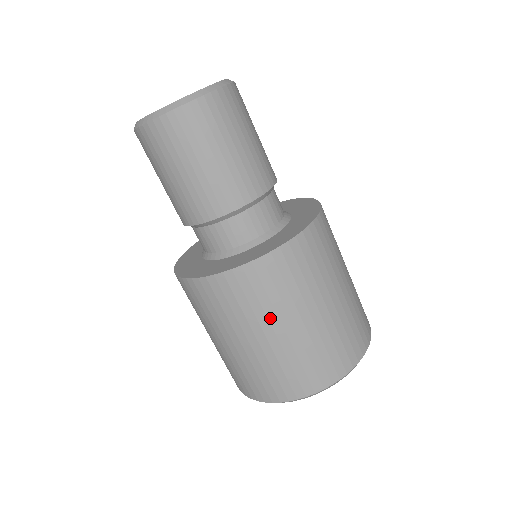
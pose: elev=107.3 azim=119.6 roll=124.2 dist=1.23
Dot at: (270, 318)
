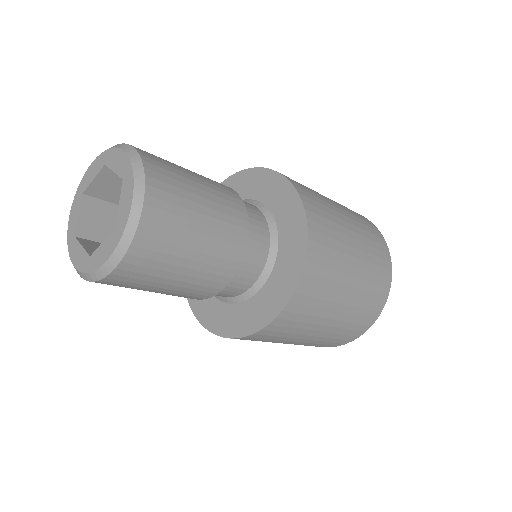
Dot at: (316, 323)
